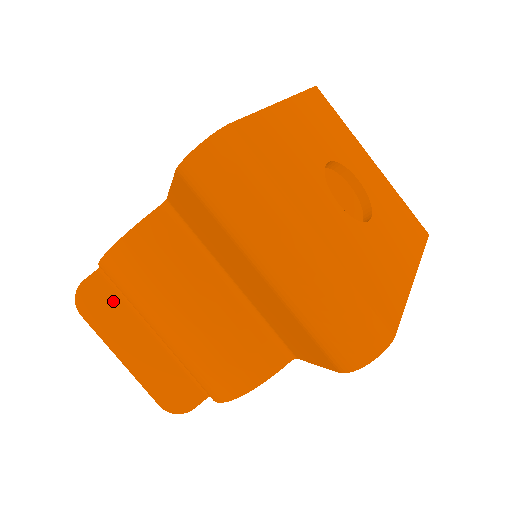
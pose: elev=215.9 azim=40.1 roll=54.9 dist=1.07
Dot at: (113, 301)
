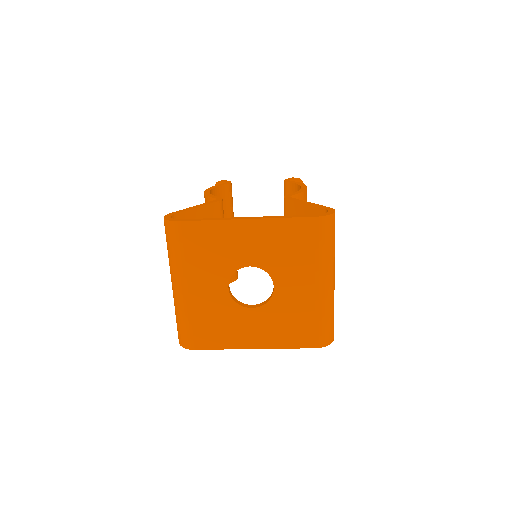
Dot at: occluded
